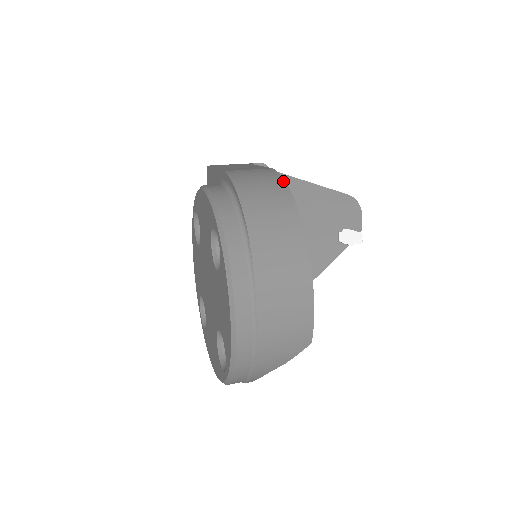
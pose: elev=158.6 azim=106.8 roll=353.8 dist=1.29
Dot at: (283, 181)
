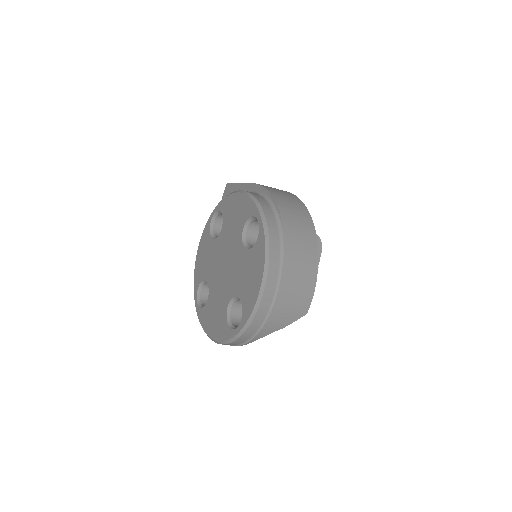
Dot at: (299, 199)
